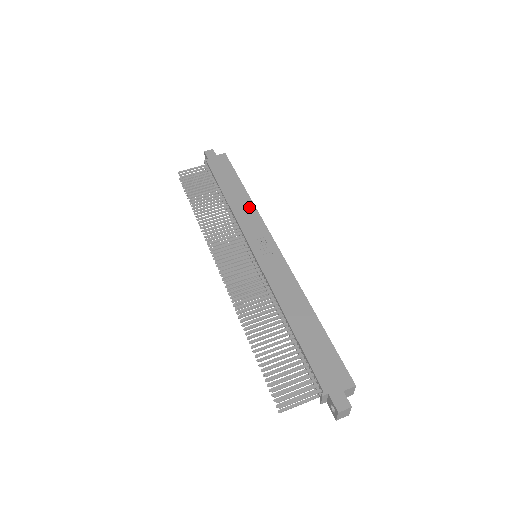
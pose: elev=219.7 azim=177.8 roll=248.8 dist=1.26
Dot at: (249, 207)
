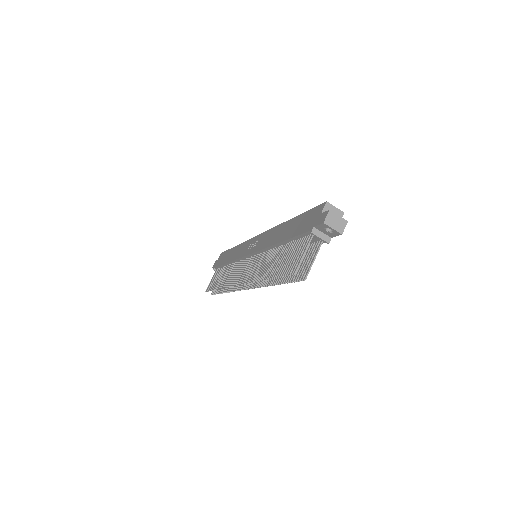
Dot at: (239, 247)
